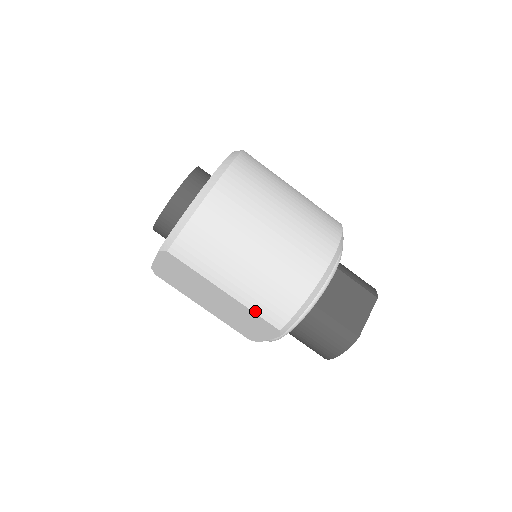
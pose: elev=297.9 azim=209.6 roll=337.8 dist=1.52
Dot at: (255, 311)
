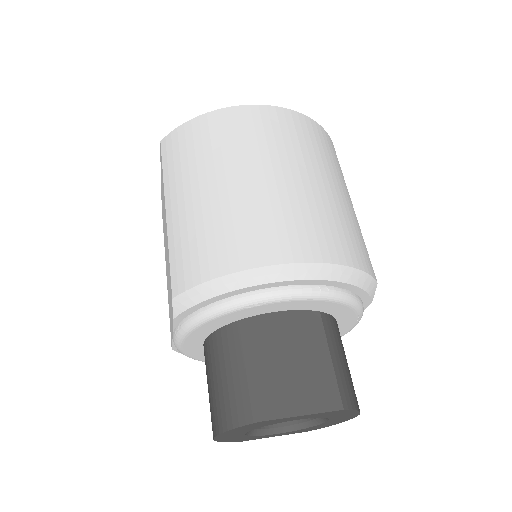
Dot at: (171, 254)
